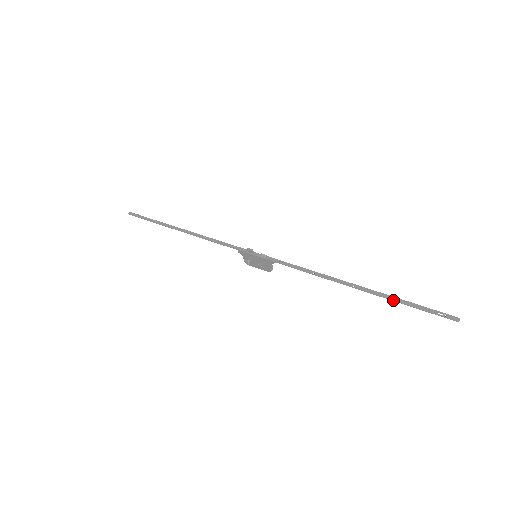
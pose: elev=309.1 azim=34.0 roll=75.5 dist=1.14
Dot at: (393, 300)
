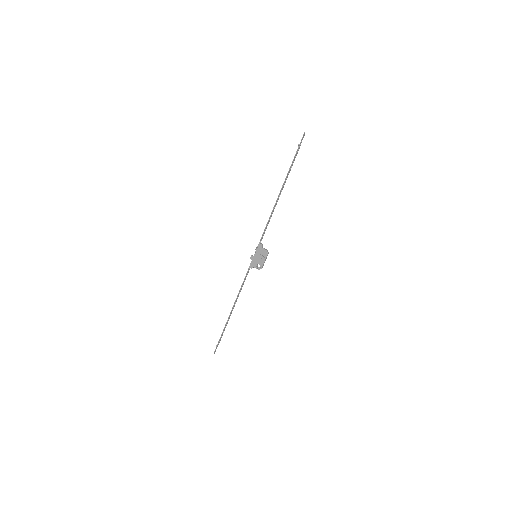
Dot at: (290, 168)
